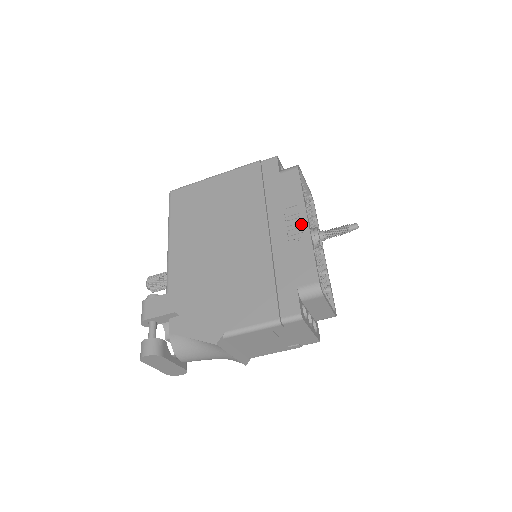
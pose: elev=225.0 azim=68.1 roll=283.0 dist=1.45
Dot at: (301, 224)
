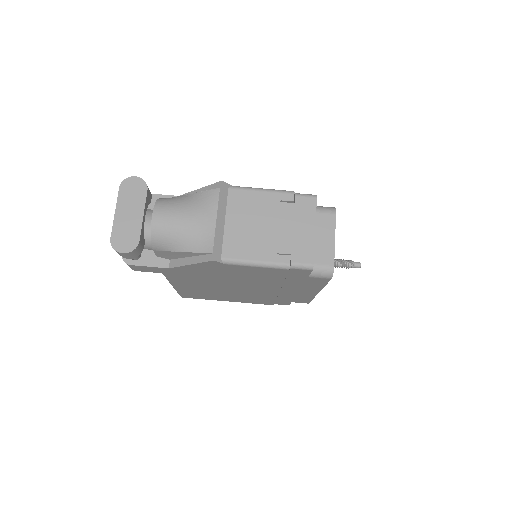
Dot at: occluded
